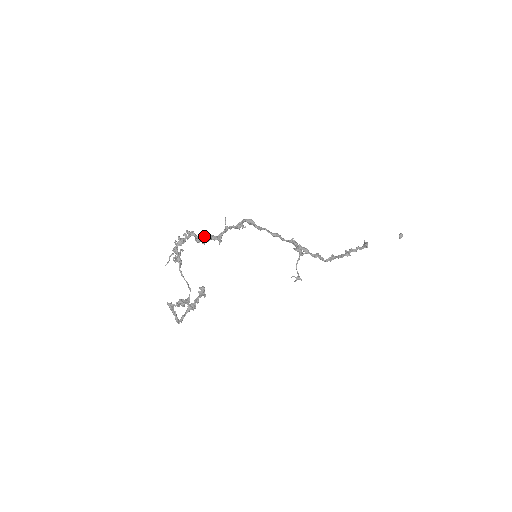
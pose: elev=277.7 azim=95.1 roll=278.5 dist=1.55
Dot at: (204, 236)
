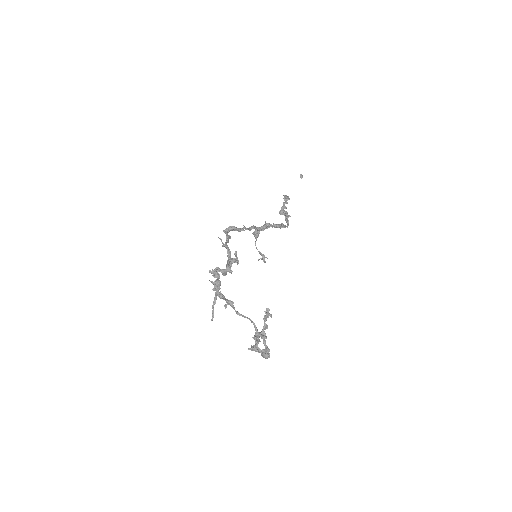
Dot at: (227, 265)
